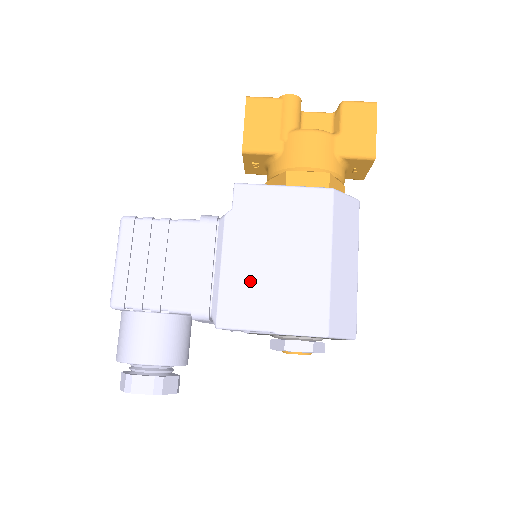
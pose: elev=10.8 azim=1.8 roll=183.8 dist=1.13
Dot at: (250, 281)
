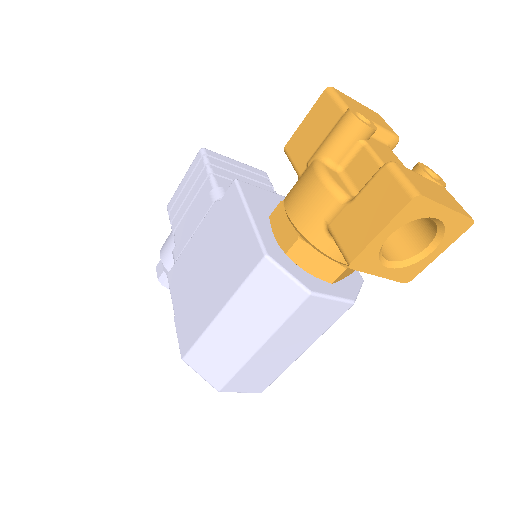
Dot at: (190, 267)
